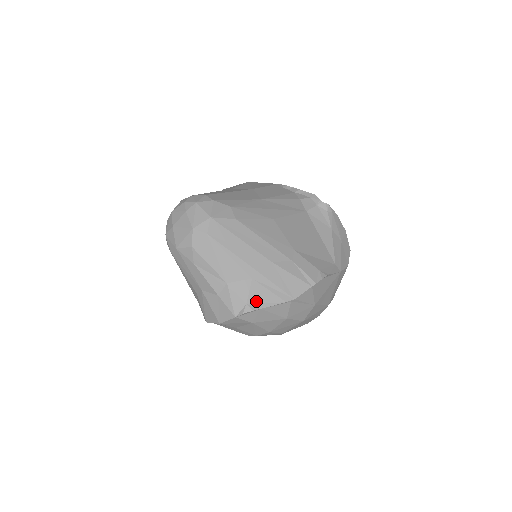
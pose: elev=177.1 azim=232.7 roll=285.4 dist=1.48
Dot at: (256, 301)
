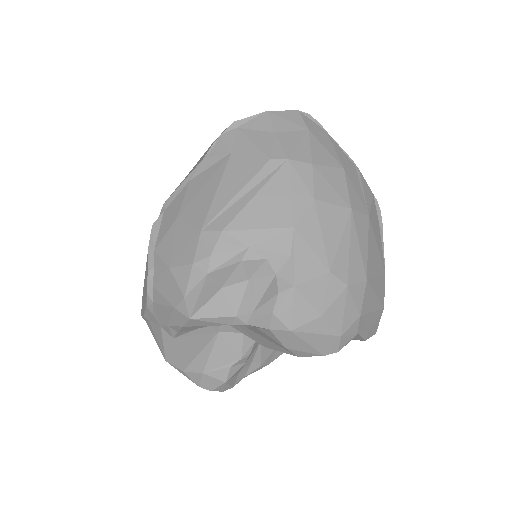
Dot at: occluded
